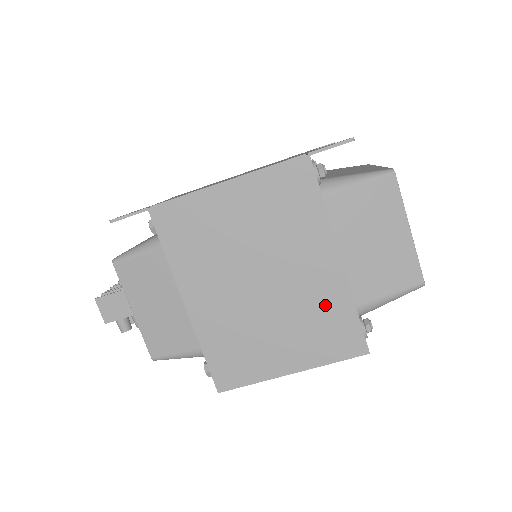
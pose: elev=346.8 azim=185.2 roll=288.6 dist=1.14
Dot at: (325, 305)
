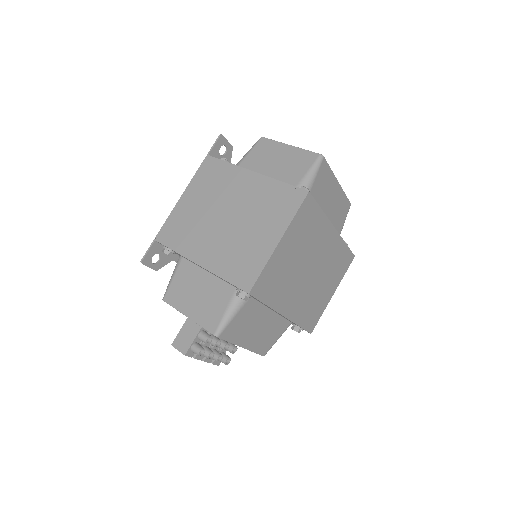
Dot at: (265, 195)
